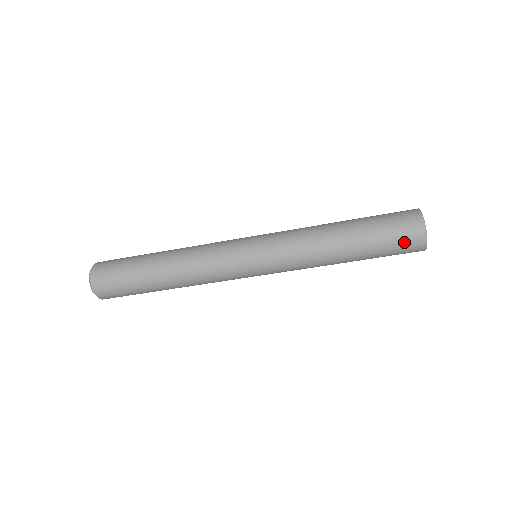
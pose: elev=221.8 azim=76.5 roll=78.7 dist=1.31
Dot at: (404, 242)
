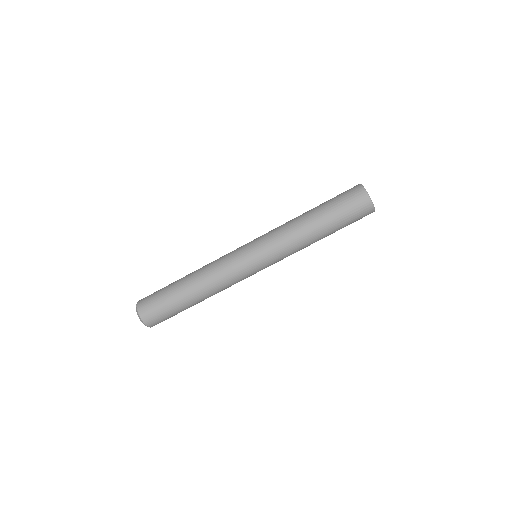
Dot at: (354, 203)
